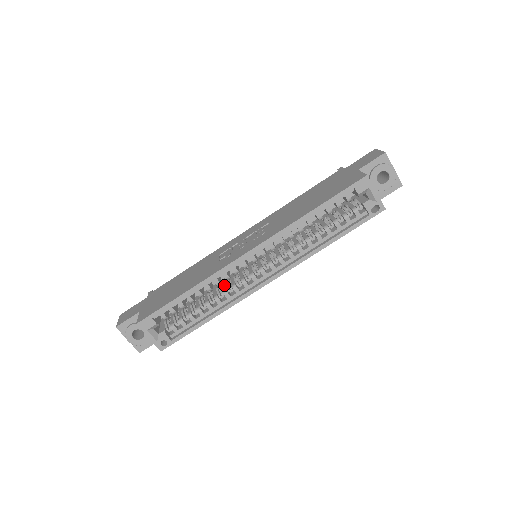
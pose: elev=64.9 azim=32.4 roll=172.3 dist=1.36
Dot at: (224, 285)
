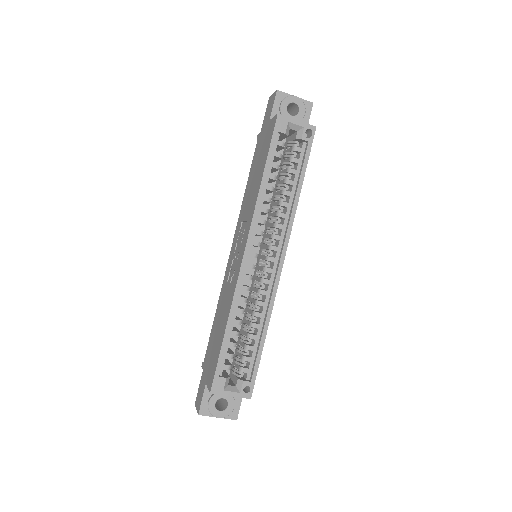
Dot at: (252, 299)
